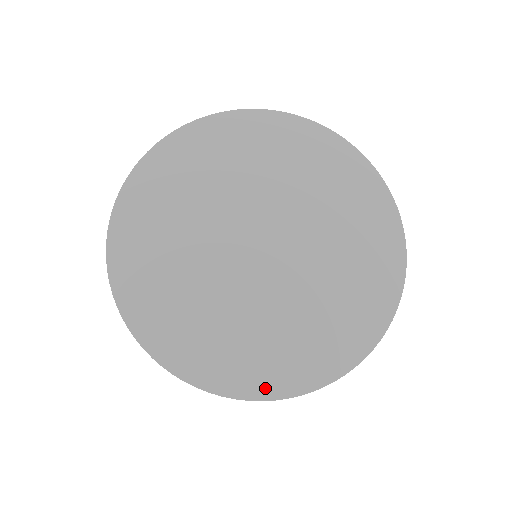
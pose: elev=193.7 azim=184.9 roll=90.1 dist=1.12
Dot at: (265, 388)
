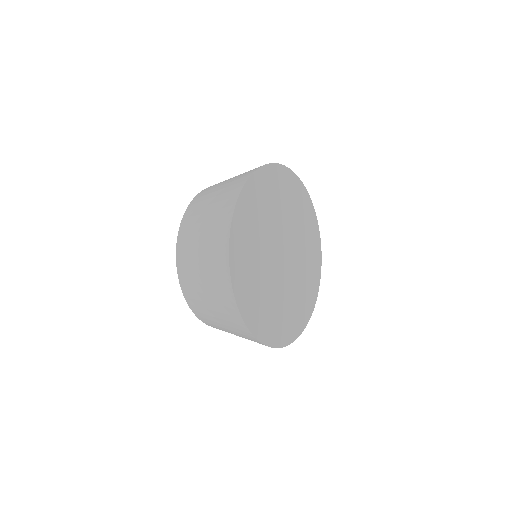
Dot at: (293, 335)
